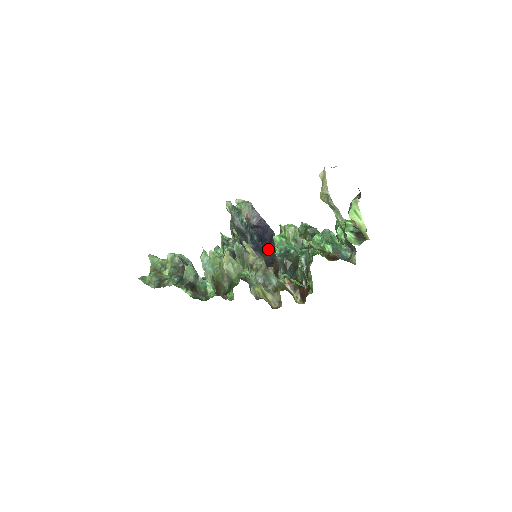
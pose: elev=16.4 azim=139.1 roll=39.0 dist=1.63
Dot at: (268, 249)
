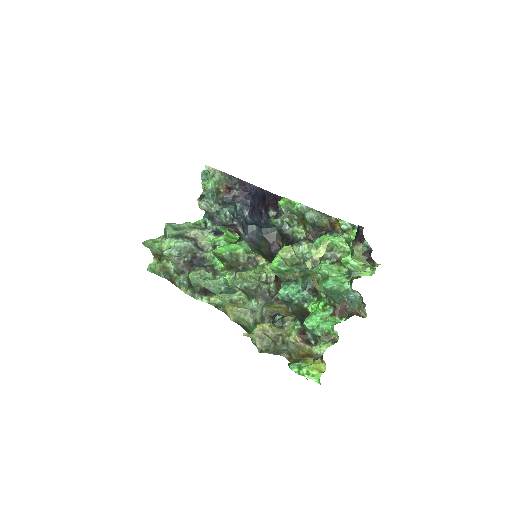
Dot at: (264, 207)
